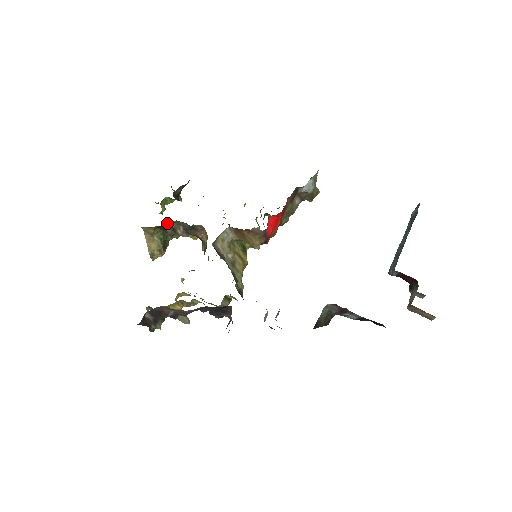
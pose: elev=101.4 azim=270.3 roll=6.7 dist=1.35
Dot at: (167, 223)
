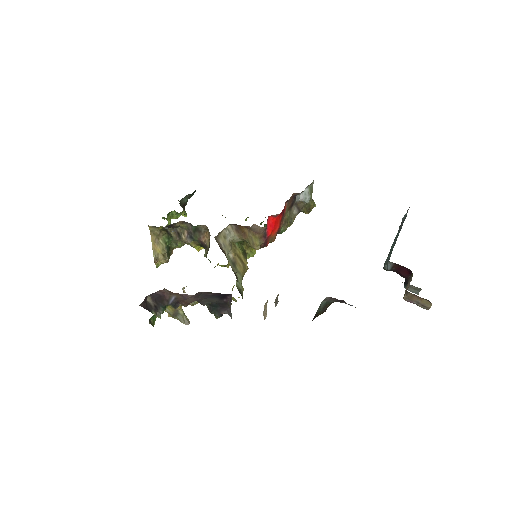
Dot at: (173, 224)
